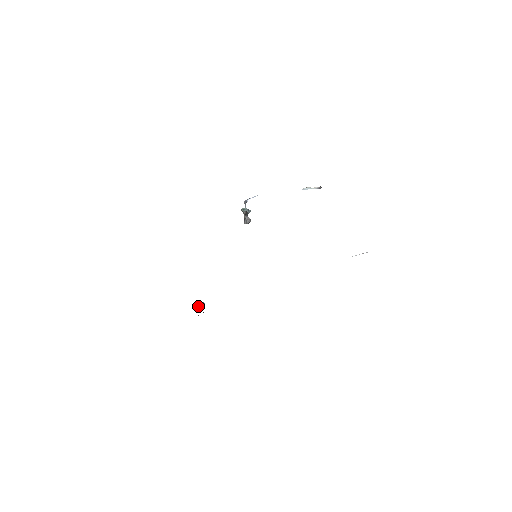
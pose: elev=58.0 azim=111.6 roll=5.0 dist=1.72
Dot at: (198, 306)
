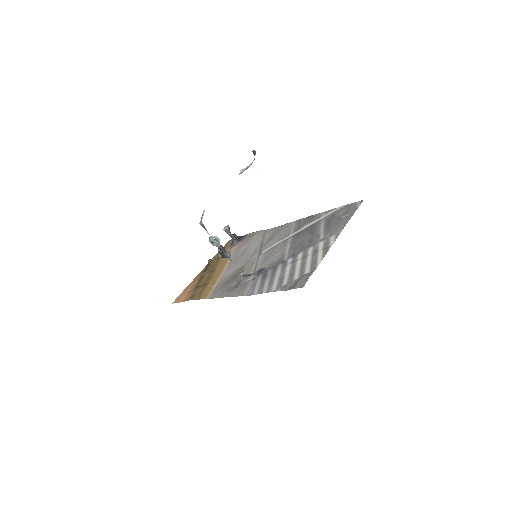
Dot at: occluded
